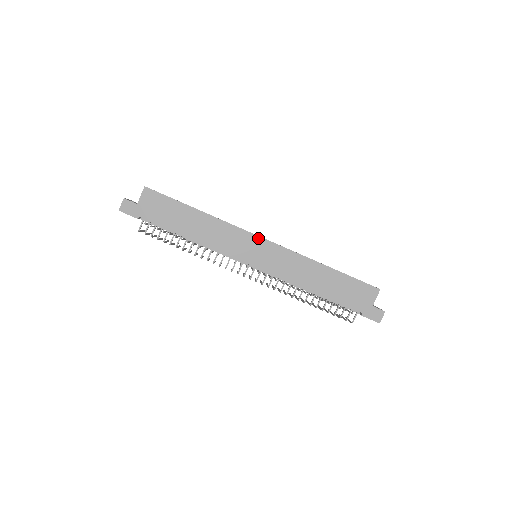
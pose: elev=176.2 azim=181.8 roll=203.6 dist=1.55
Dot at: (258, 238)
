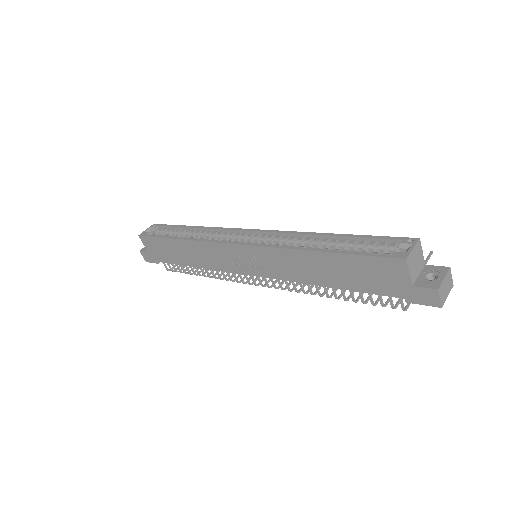
Dot at: (232, 246)
